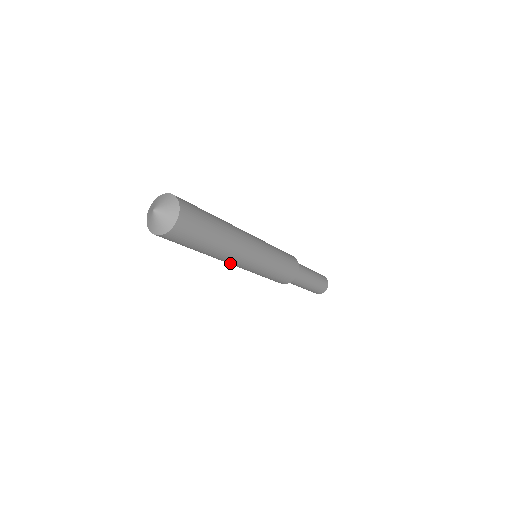
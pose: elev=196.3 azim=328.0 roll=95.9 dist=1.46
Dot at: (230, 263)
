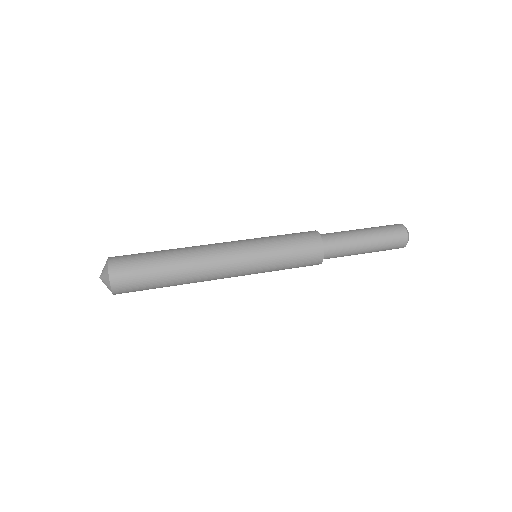
Dot at: occluded
